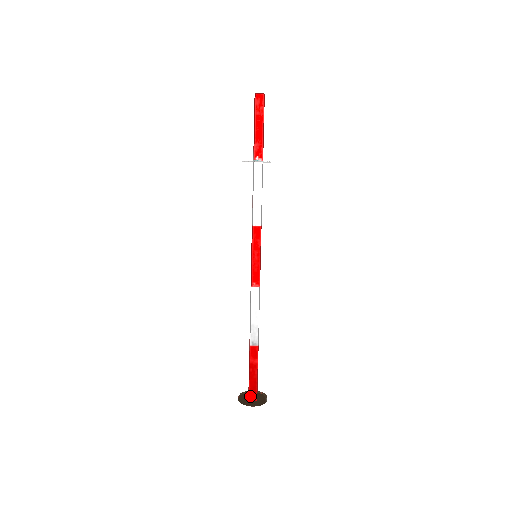
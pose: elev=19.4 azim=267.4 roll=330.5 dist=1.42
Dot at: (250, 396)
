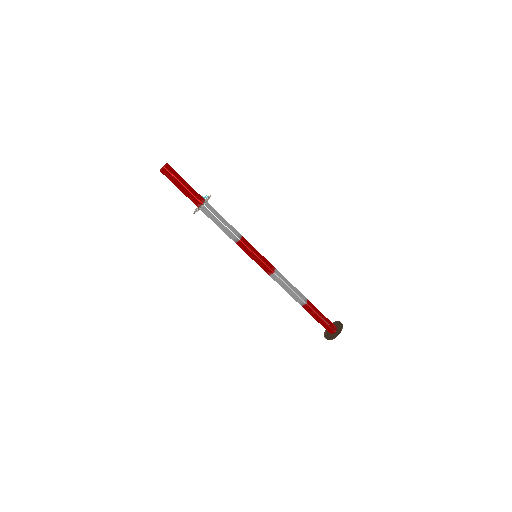
Dot at: (329, 332)
